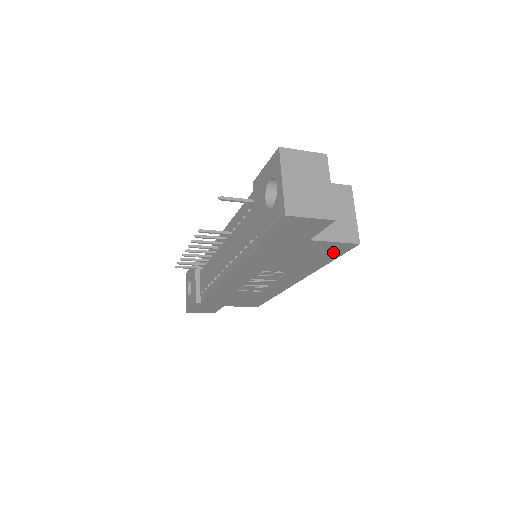
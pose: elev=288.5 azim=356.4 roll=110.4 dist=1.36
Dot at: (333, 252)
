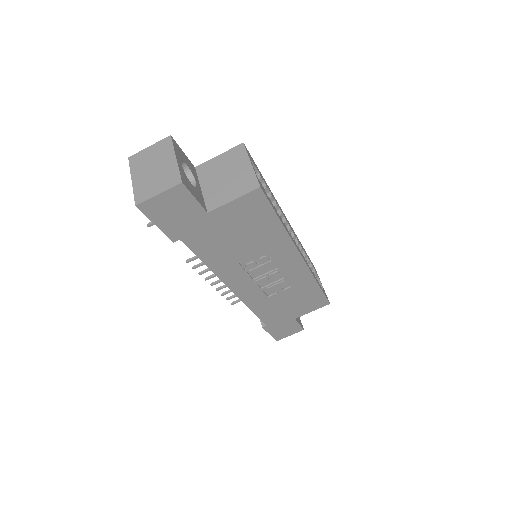
Dot at: (257, 210)
